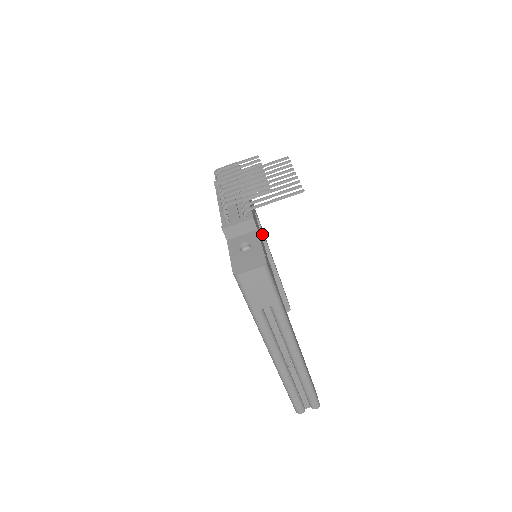
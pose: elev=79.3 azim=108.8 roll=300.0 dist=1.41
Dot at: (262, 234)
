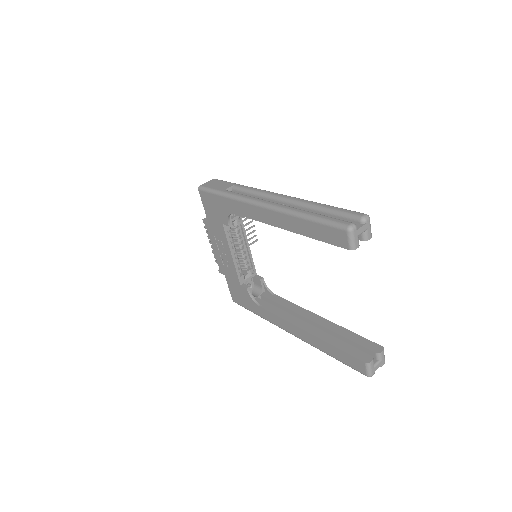
Dot at: (288, 302)
